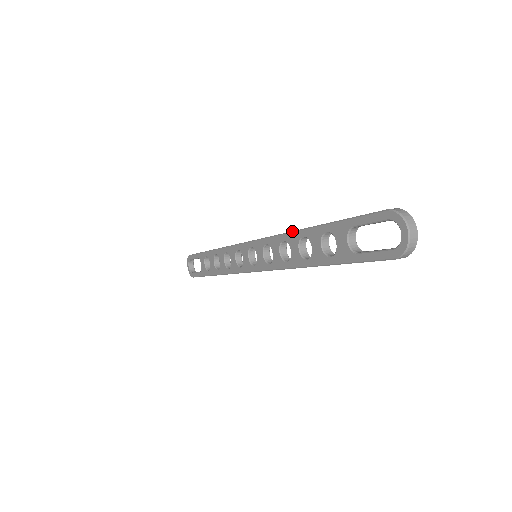
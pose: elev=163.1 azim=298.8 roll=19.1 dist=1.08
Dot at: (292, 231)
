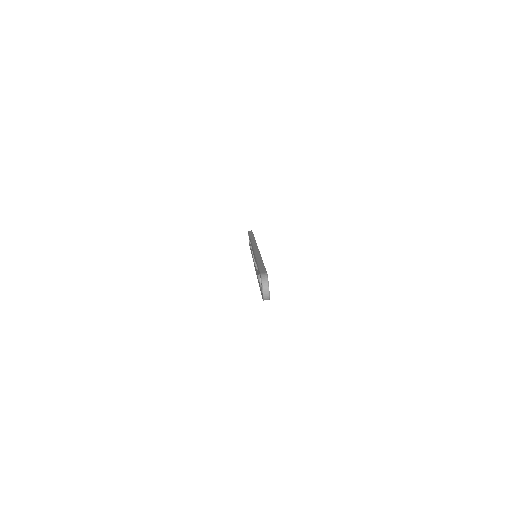
Dot at: (255, 255)
